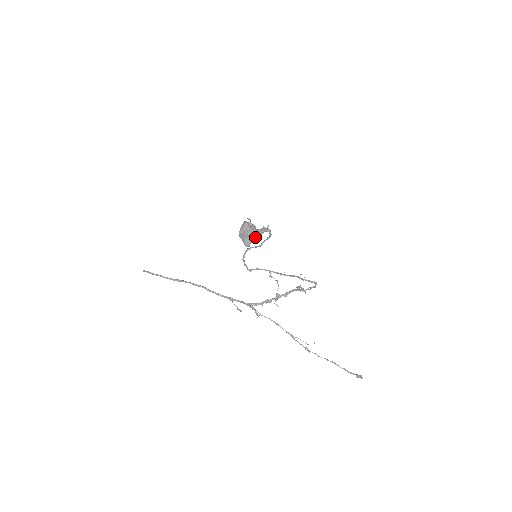
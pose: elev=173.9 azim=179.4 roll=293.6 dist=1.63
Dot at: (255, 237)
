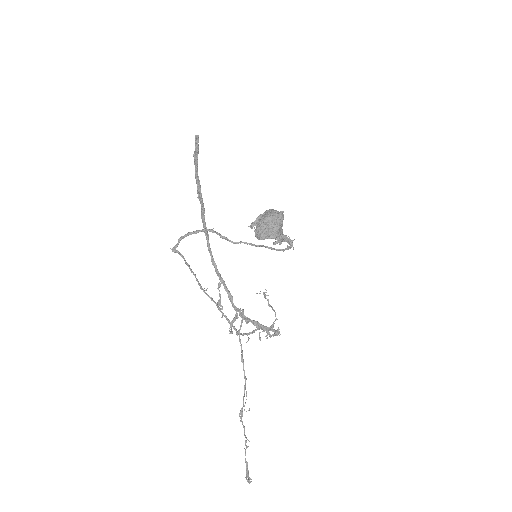
Dot at: (278, 238)
